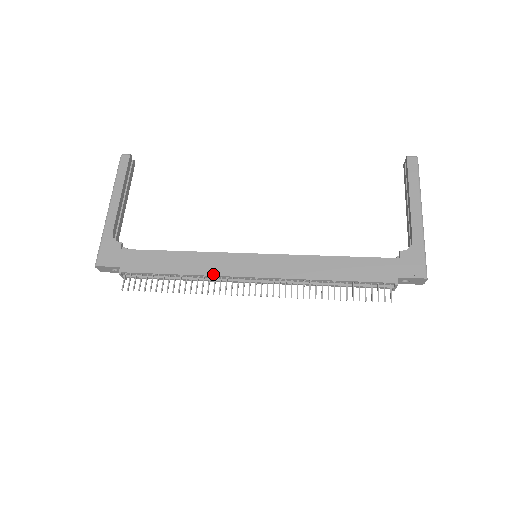
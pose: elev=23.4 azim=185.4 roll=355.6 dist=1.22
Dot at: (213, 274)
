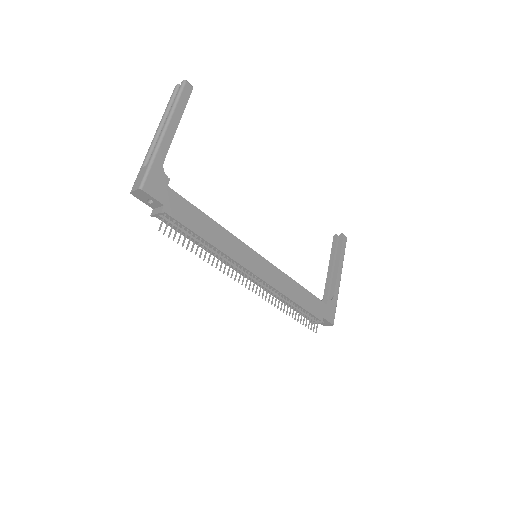
Dot at: (233, 257)
